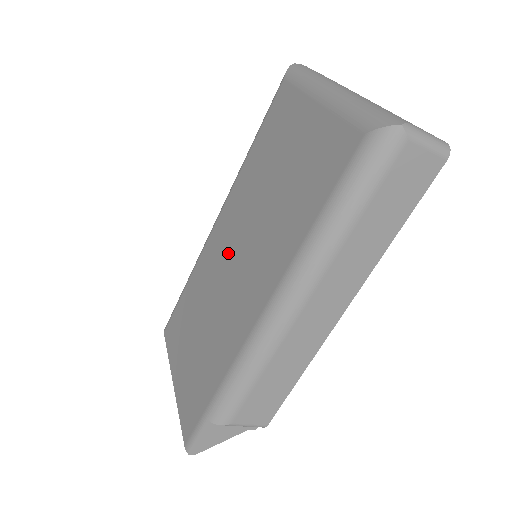
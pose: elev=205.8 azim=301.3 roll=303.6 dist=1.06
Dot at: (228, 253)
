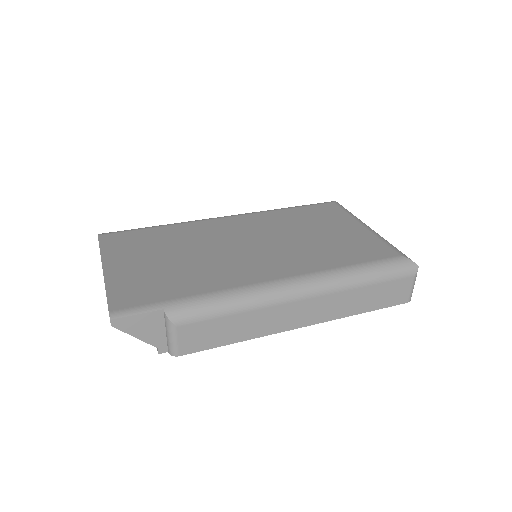
Dot at: (239, 237)
